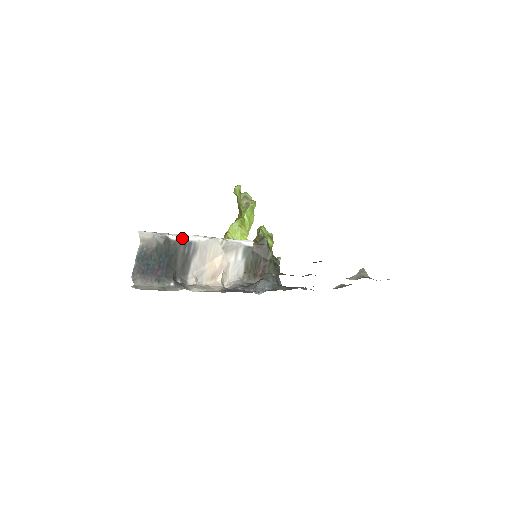
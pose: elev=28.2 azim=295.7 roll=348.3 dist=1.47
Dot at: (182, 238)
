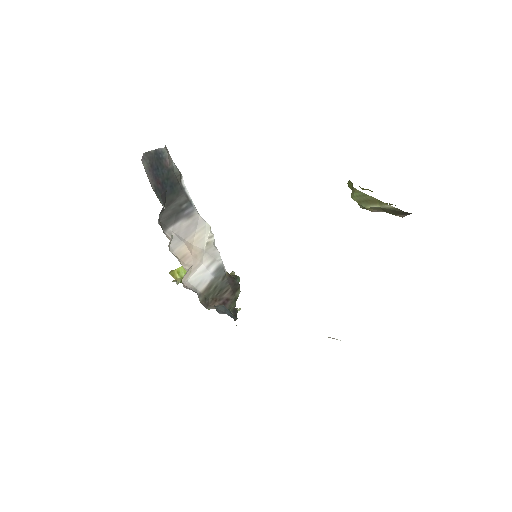
Dot at: (188, 193)
